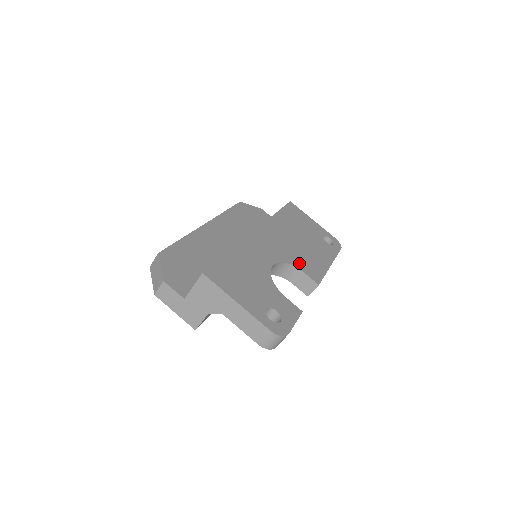
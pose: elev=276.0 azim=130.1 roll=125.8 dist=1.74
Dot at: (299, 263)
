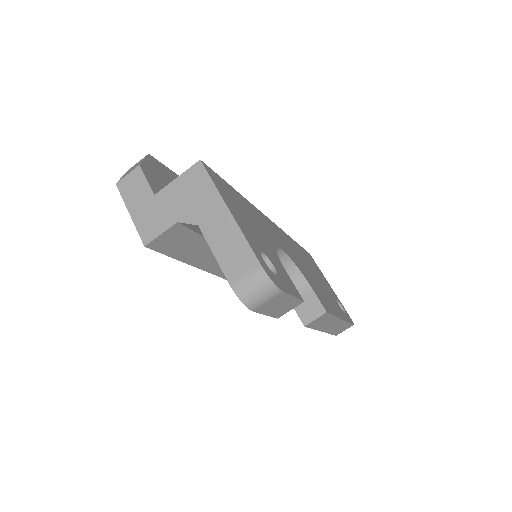
Dot at: (309, 280)
